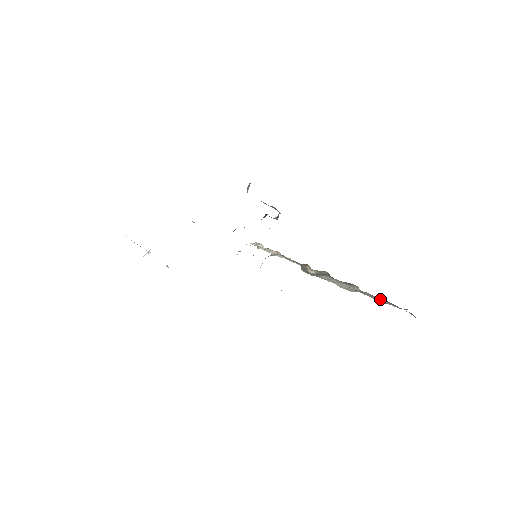
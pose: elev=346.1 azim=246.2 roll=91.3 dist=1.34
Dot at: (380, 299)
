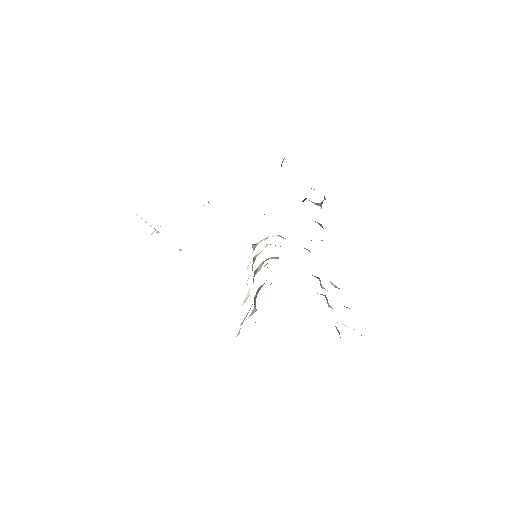
Dot at: occluded
